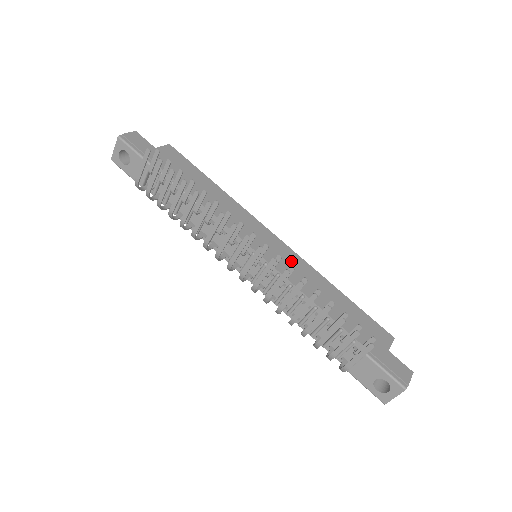
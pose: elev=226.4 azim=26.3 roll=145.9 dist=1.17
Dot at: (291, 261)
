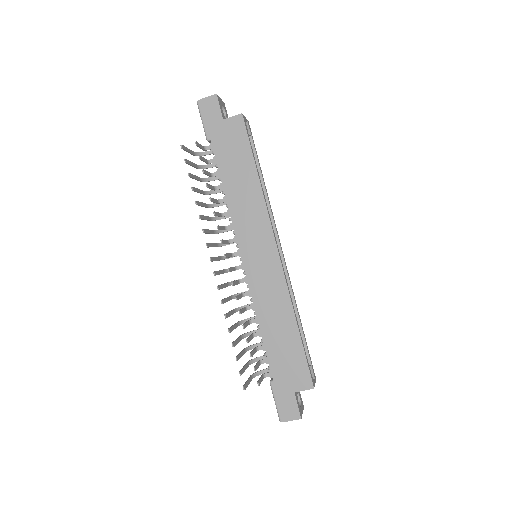
Dot at: (271, 280)
